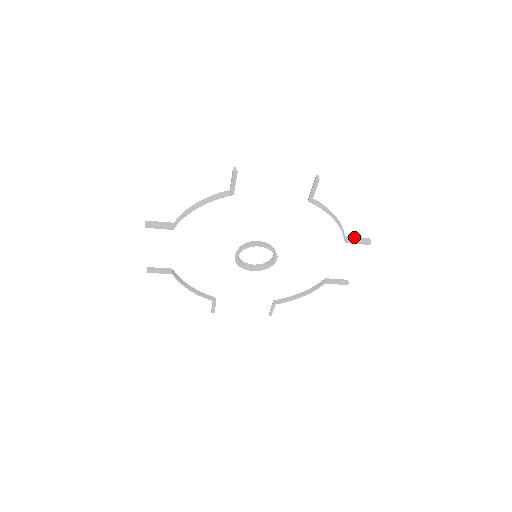
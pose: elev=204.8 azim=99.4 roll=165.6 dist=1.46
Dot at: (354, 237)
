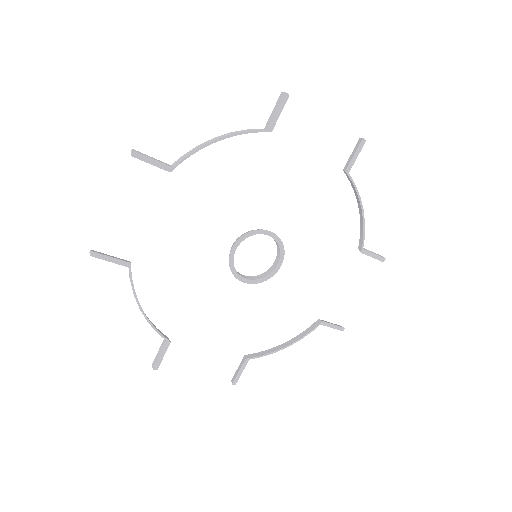
Dot at: (368, 250)
